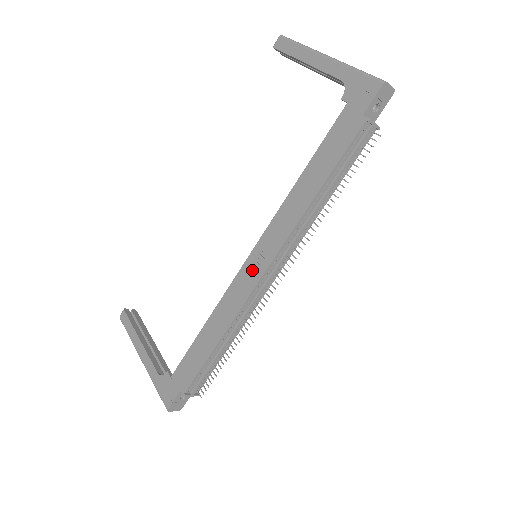
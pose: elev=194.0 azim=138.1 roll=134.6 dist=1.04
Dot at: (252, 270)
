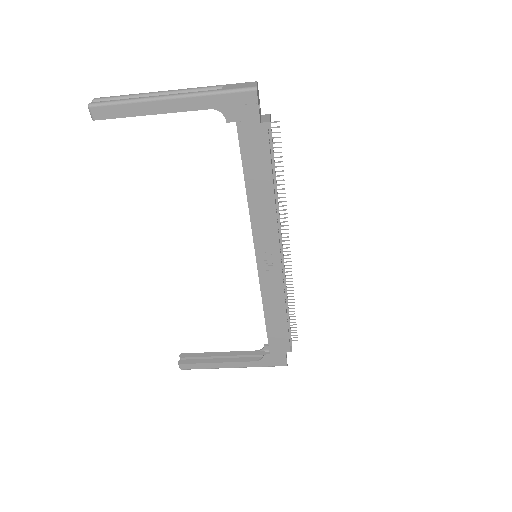
Dot at: (269, 267)
